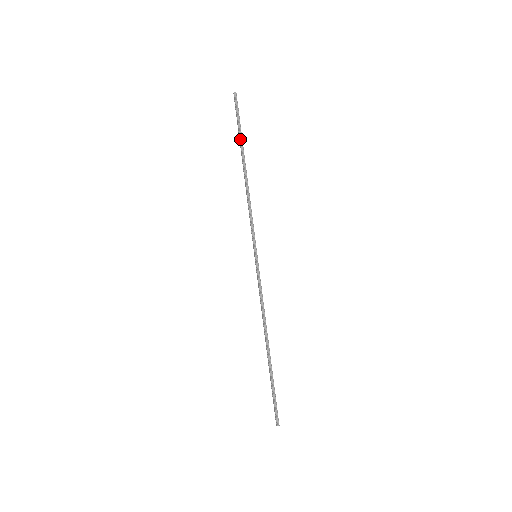
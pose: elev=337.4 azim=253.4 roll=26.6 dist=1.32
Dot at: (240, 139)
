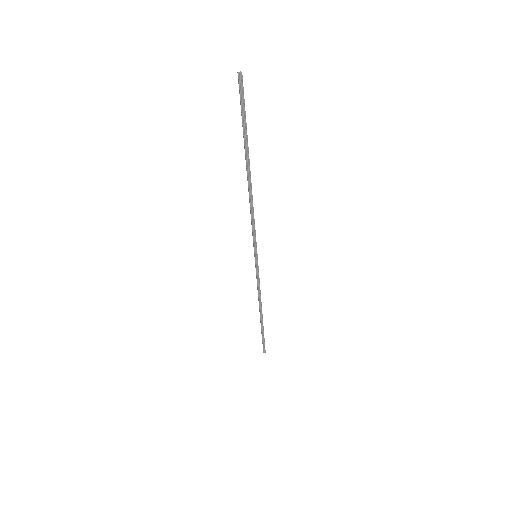
Dot at: (244, 142)
